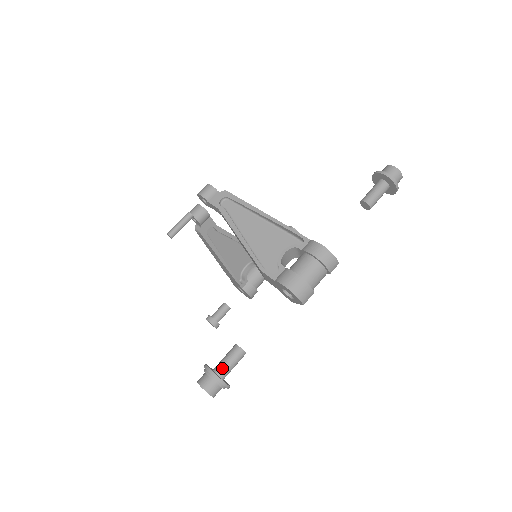
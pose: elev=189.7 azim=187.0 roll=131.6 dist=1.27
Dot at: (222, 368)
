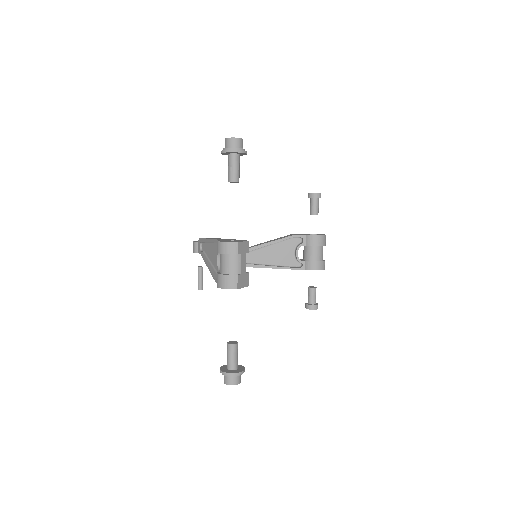
Dot at: (227, 363)
